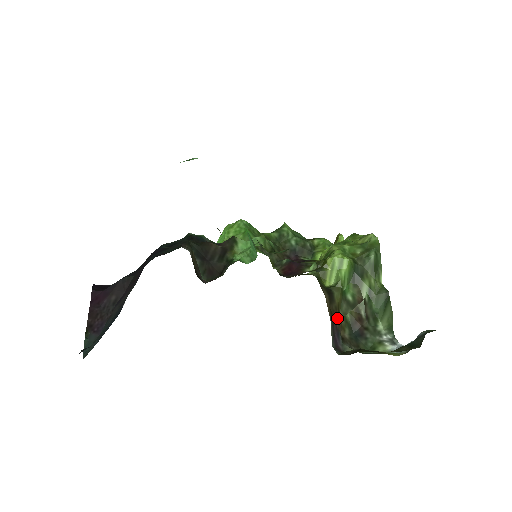
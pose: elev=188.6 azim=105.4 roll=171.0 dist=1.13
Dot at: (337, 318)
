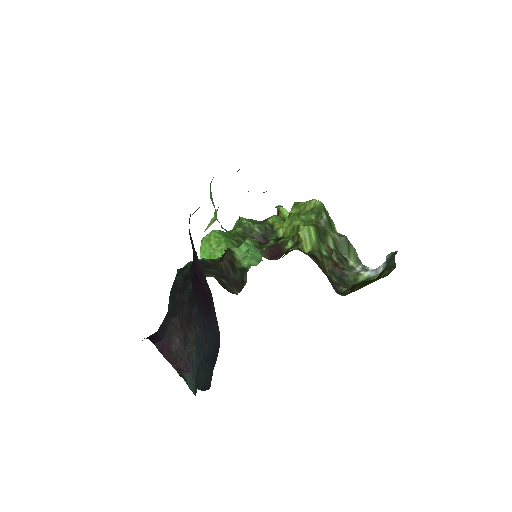
Dot at: (327, 272)
